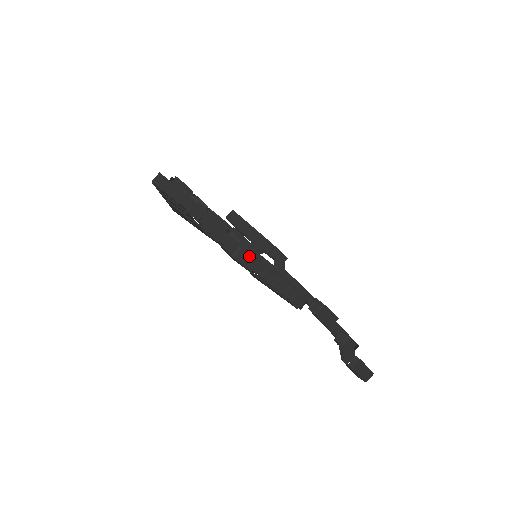
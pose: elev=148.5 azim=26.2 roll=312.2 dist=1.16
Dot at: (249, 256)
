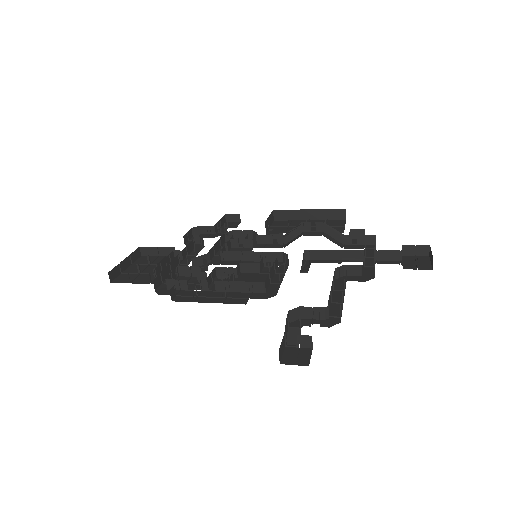
Dot at: (178, 281)
